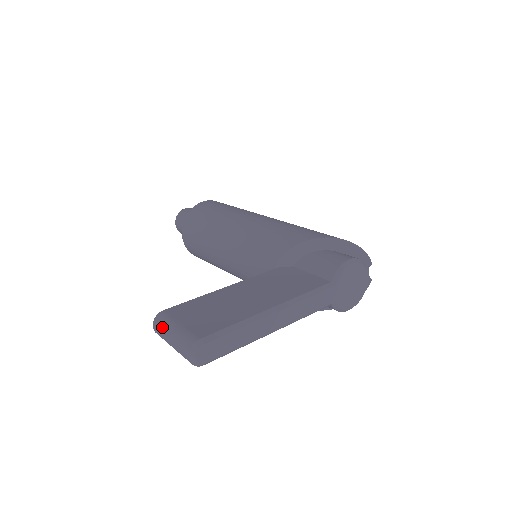
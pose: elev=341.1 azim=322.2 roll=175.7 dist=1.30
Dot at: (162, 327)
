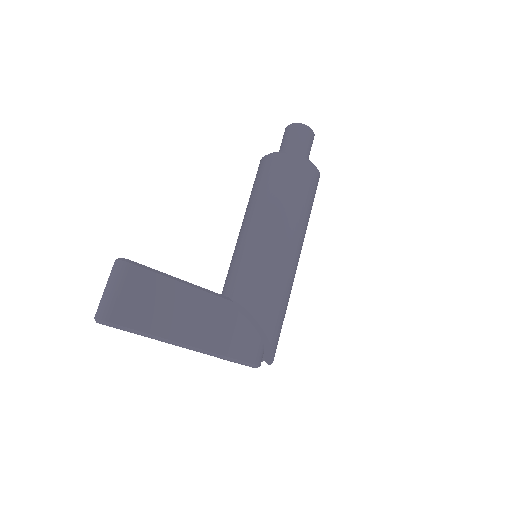
Dot at: (114, 275)
